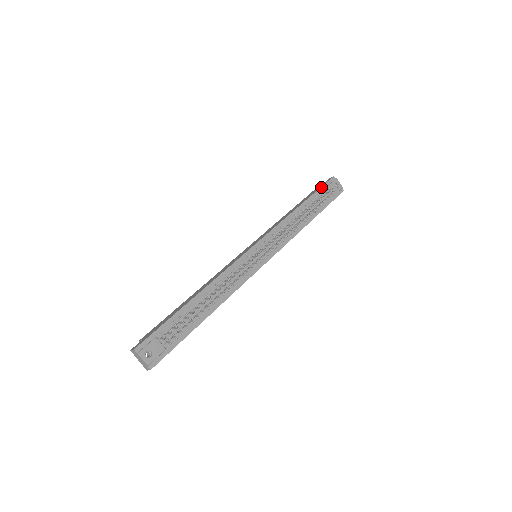
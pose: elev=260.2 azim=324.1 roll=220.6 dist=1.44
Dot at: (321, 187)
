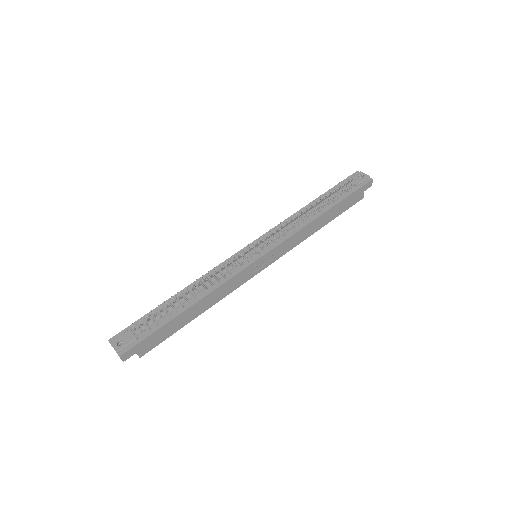
Dot at: occluded
